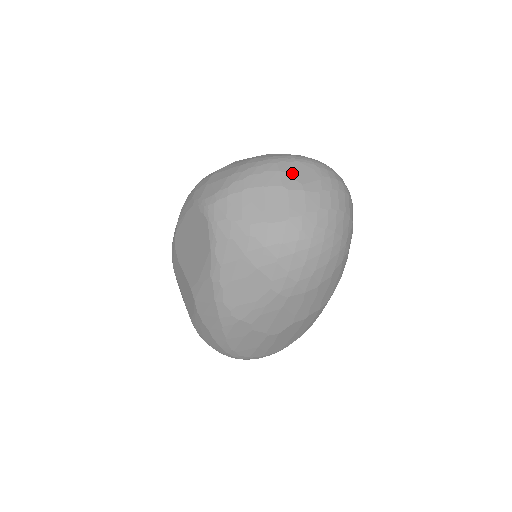
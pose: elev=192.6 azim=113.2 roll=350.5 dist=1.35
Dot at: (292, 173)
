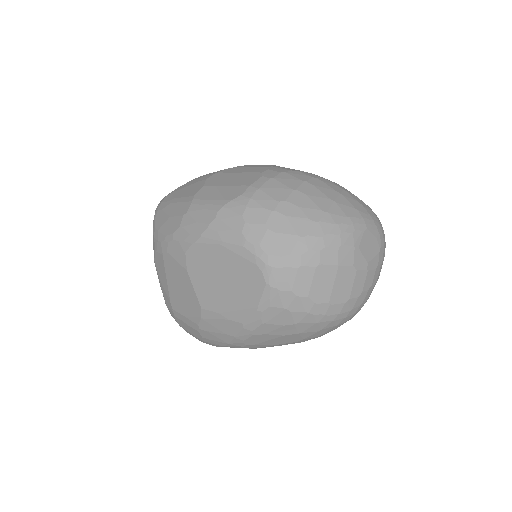
Dot at: (363, 248)
